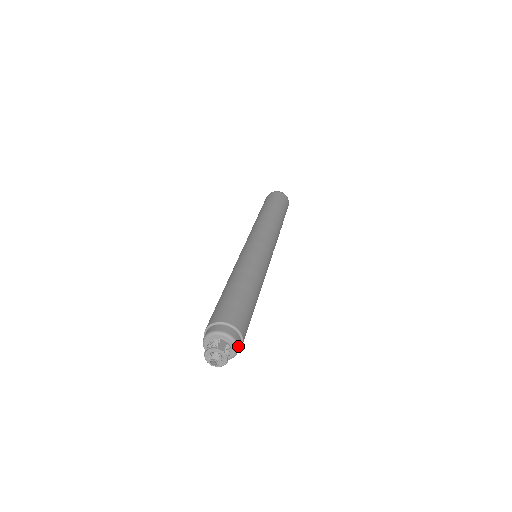
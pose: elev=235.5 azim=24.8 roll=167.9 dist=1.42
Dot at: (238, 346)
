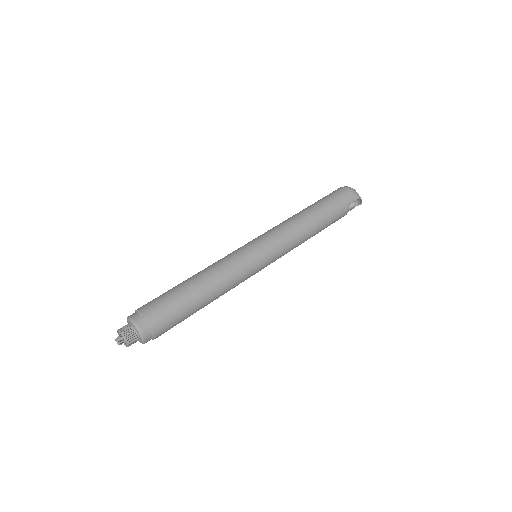
Dot at: (133, 321)
